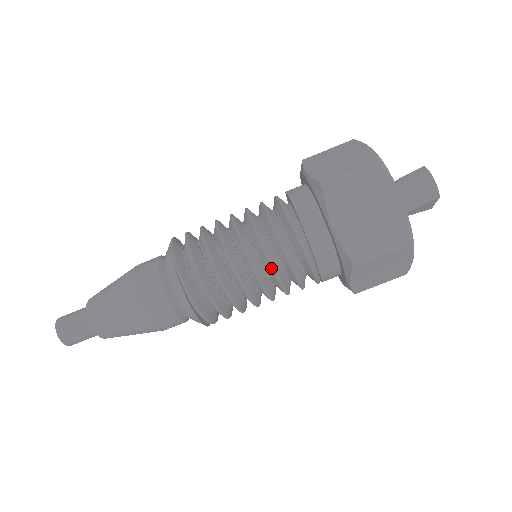
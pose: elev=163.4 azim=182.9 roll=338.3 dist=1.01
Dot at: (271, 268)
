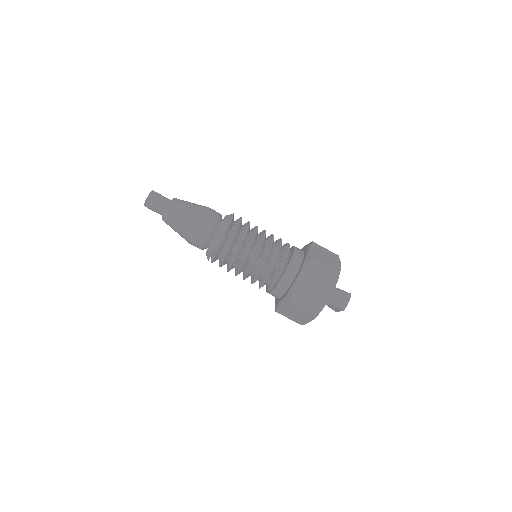
Dot at: (260, 268)
